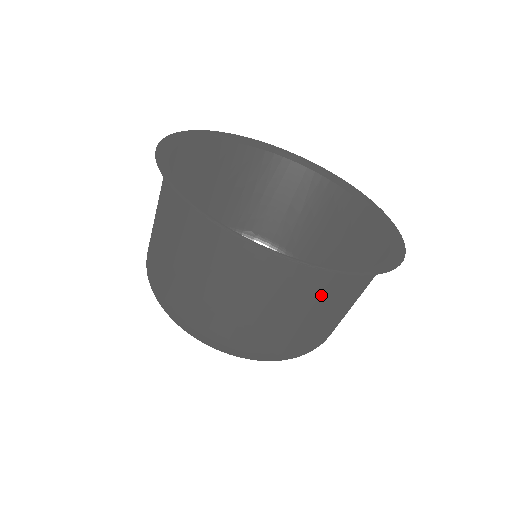
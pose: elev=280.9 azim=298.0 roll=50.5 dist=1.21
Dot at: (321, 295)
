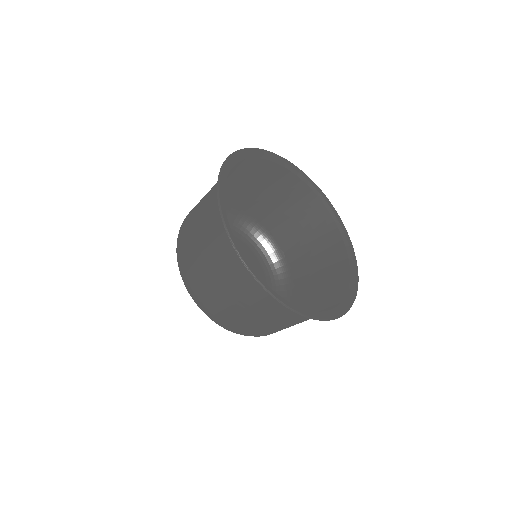
Dot at: (244, 287)
